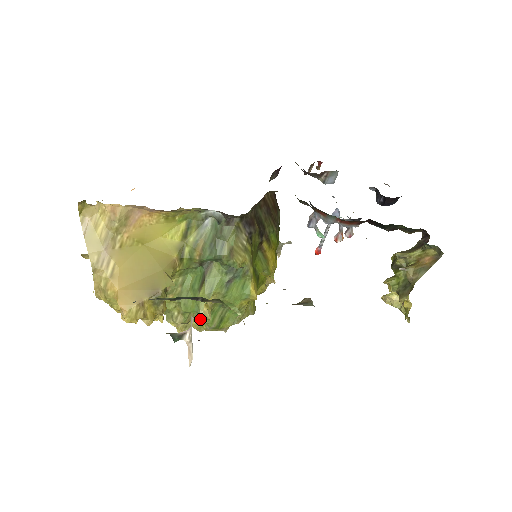
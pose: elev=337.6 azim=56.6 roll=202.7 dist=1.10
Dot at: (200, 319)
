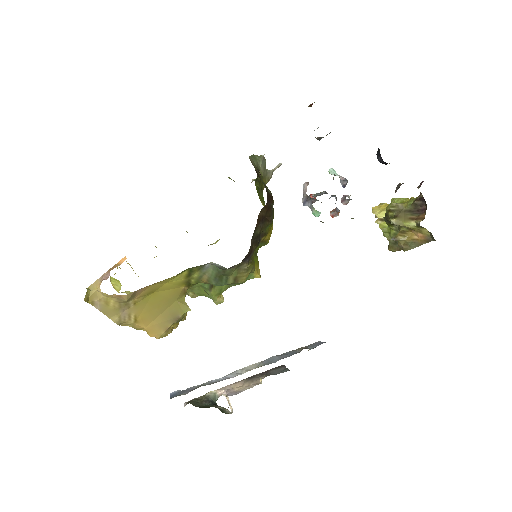
Dot at: occluded
